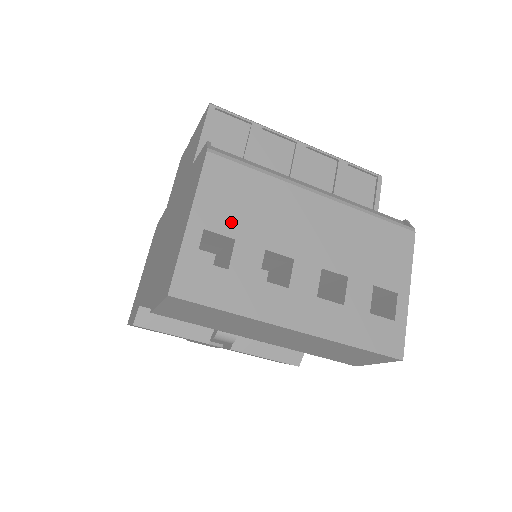
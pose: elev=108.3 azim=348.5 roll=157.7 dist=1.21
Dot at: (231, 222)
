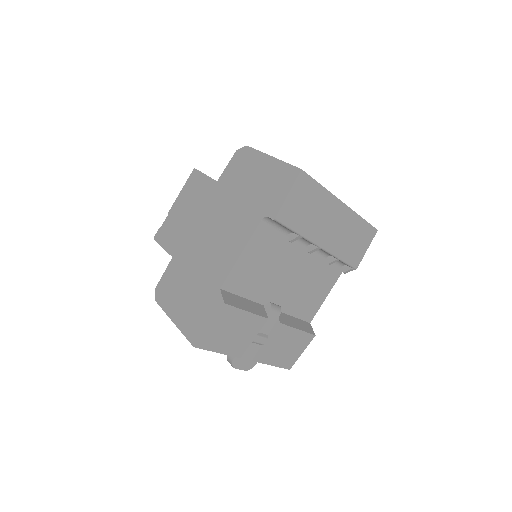
Dot at: occluded
